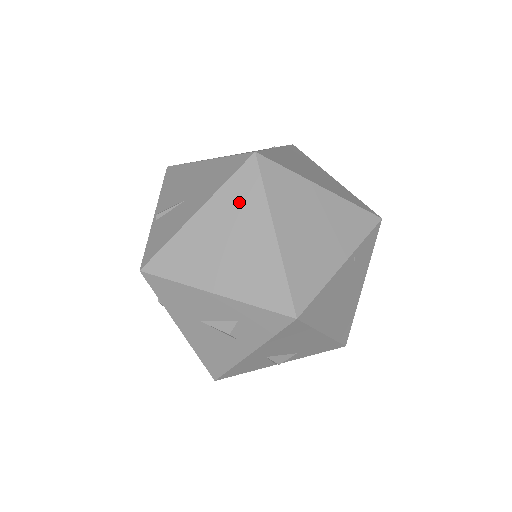
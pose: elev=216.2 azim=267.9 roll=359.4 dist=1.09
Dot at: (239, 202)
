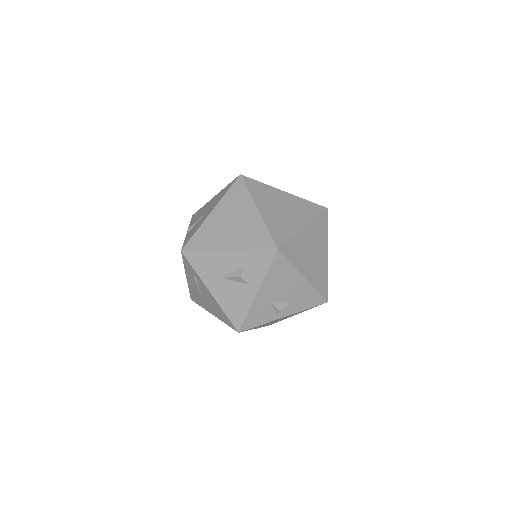
Dot at: (235, 200)
